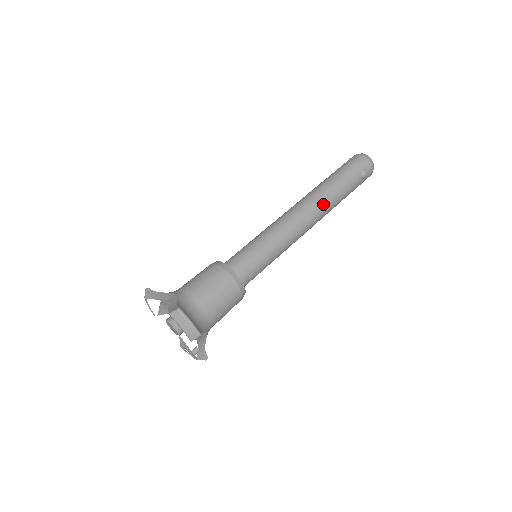
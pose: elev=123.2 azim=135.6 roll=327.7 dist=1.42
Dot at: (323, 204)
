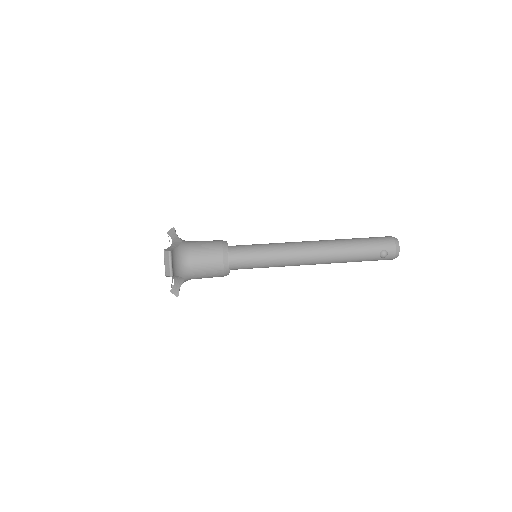
Dot at: (330, 254)
